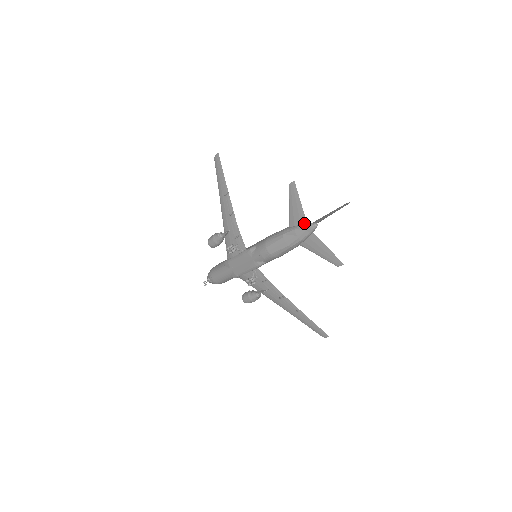
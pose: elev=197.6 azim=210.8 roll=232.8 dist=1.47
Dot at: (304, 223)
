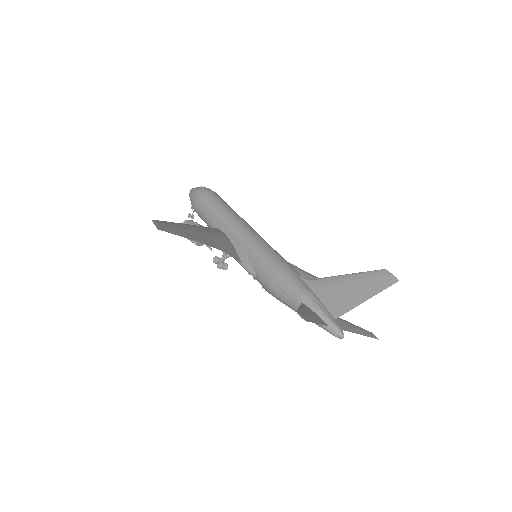
Dot at: (324, 323)
